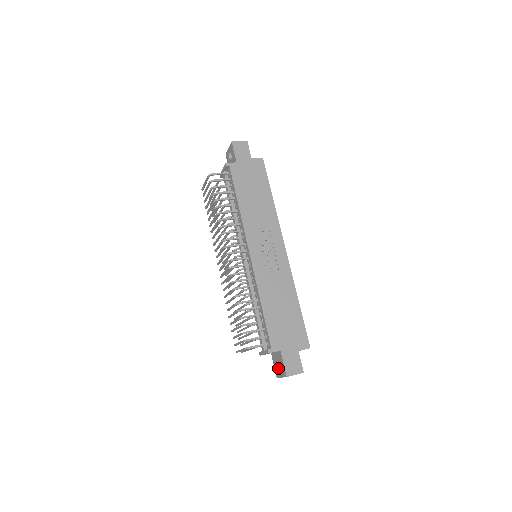
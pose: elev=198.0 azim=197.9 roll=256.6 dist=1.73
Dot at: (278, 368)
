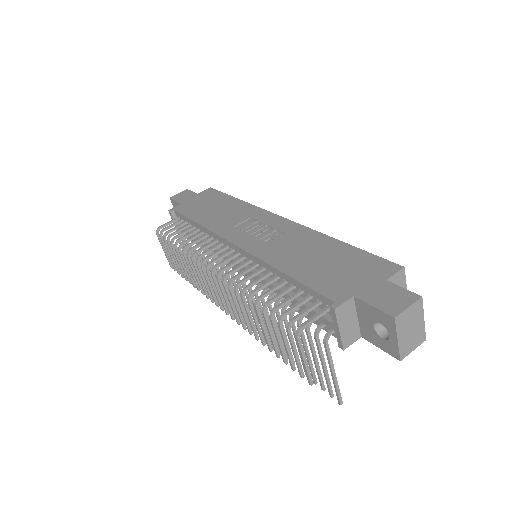
Dot at: (383, 338)
